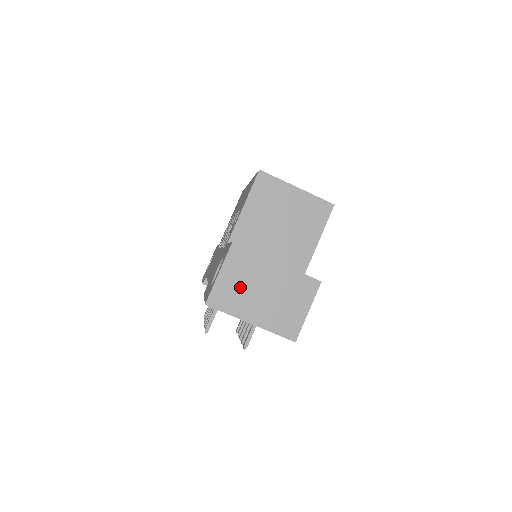
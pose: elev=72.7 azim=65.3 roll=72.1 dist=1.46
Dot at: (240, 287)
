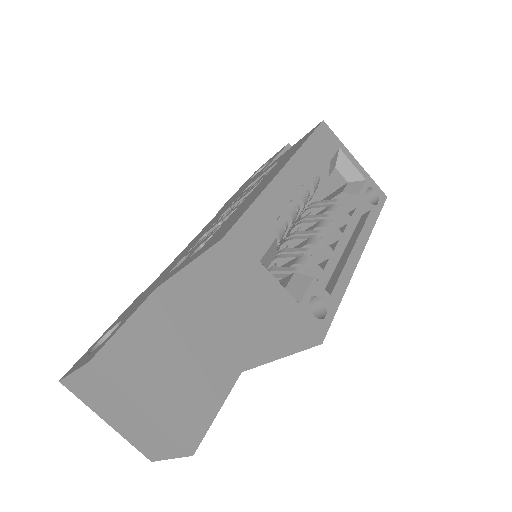
Dot at: (96, 396)
